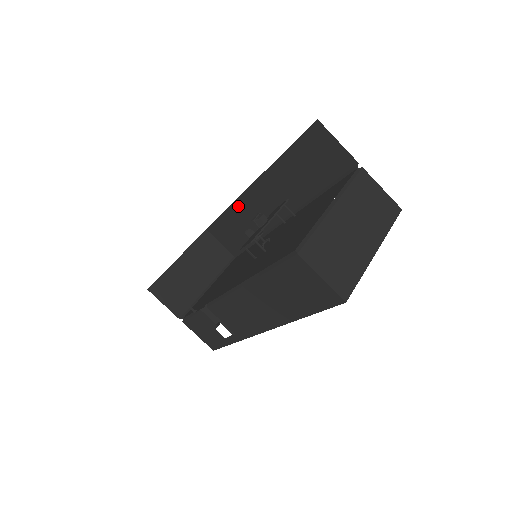
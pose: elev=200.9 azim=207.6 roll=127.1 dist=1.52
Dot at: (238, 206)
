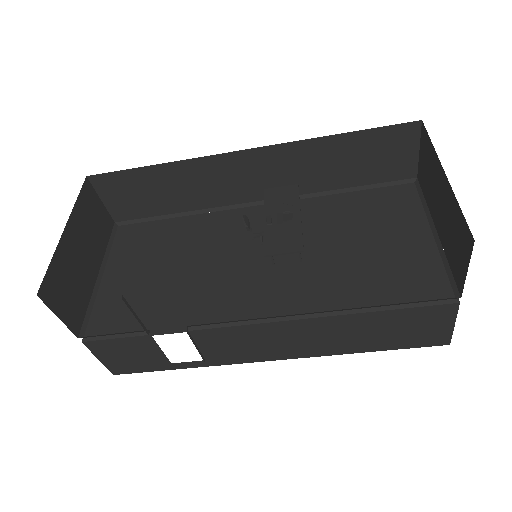
Dot at: (194, 166)
